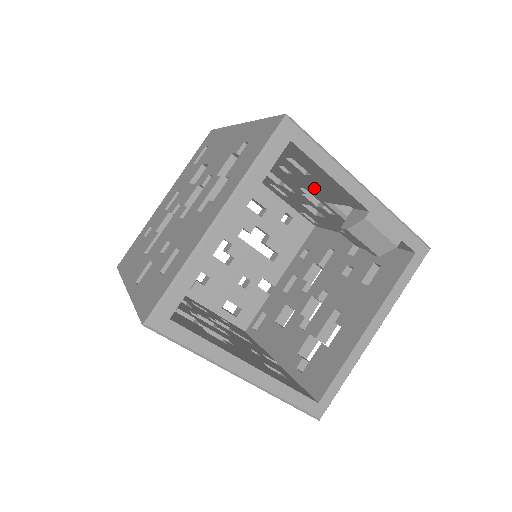
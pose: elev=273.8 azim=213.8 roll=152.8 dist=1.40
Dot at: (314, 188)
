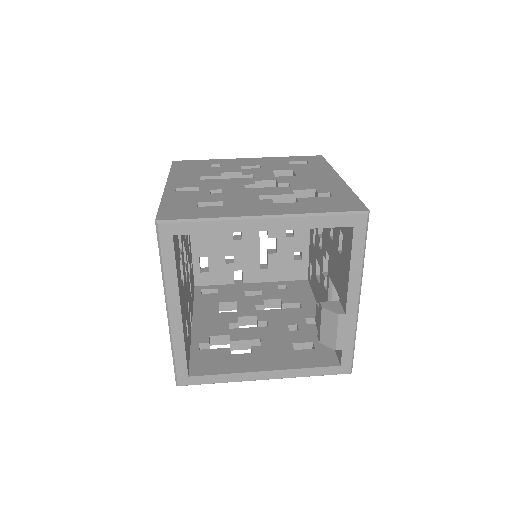
Dot at: (334, 263)
